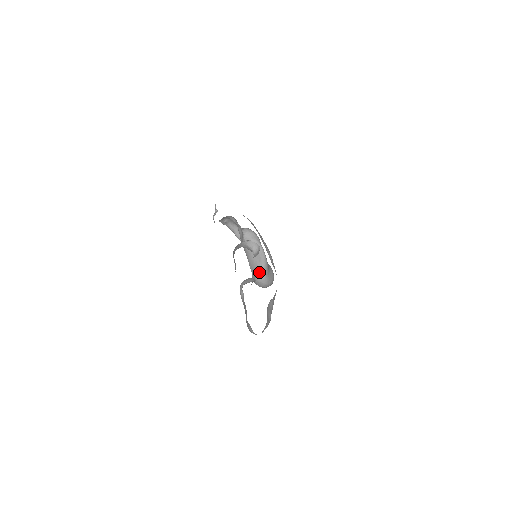
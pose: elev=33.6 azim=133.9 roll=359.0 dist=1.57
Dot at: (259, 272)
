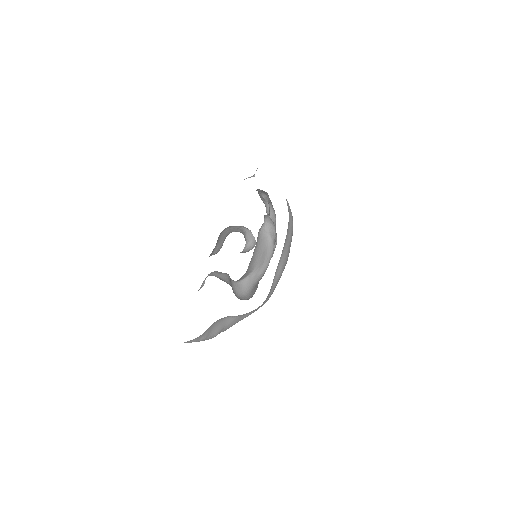
Dot at: (250, 277)
